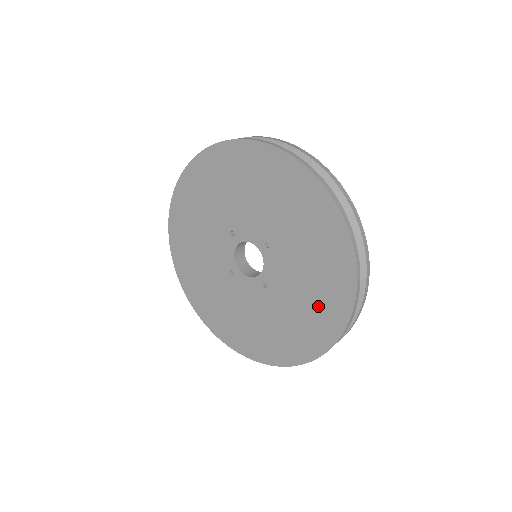
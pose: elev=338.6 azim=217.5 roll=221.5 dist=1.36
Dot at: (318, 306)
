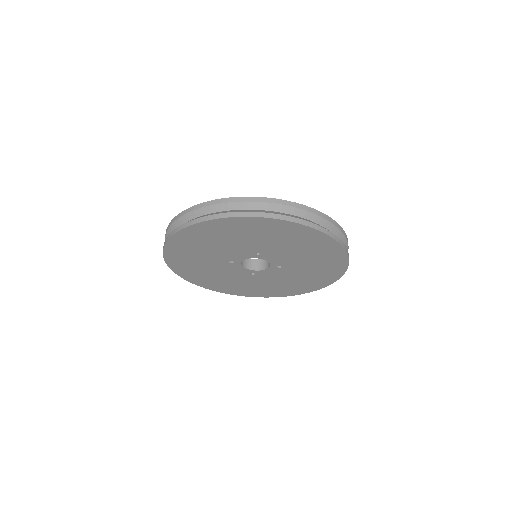
Dot at: (320, 255)
